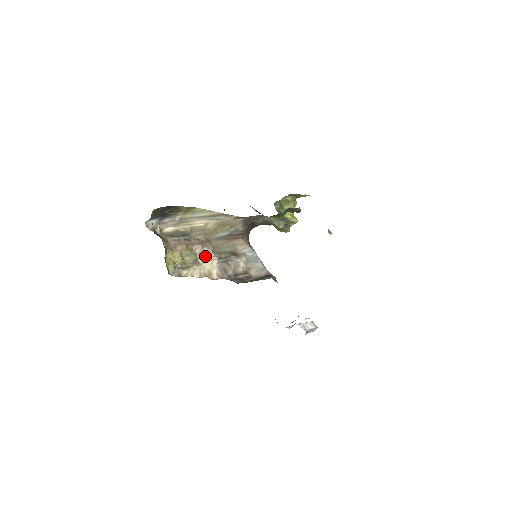
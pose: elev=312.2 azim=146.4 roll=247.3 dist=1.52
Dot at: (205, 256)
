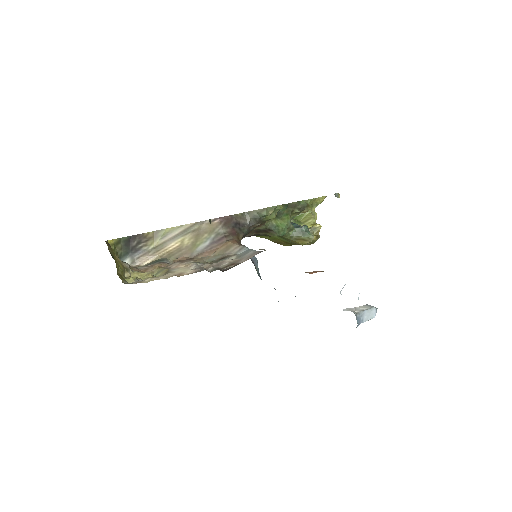
Dot at: (181, 267)
